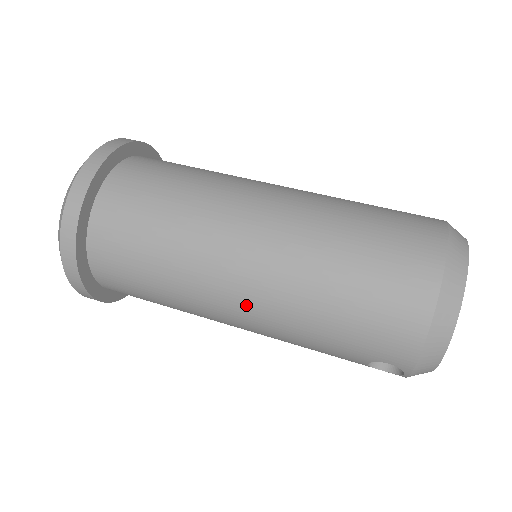
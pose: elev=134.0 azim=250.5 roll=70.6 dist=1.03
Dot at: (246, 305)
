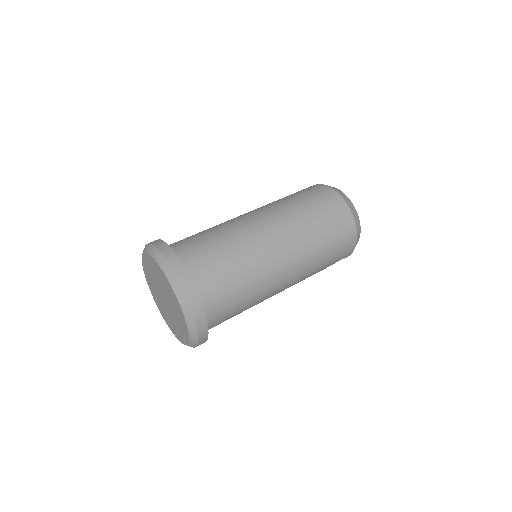
Dot at: (290, 279)
